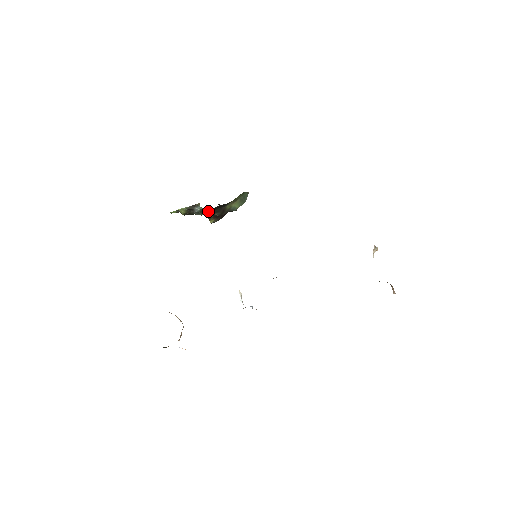
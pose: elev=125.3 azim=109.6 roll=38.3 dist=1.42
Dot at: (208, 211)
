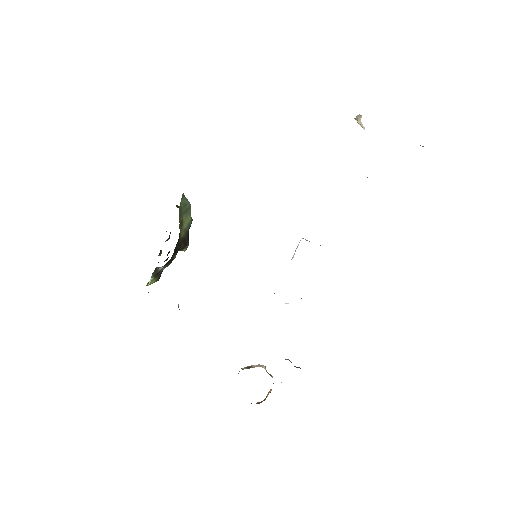
Dot at: (172, 258)
